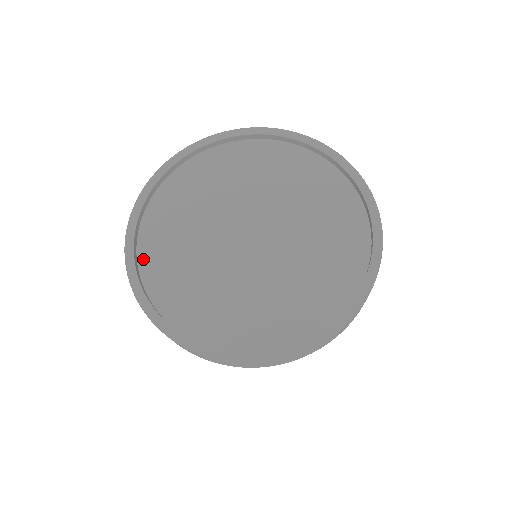
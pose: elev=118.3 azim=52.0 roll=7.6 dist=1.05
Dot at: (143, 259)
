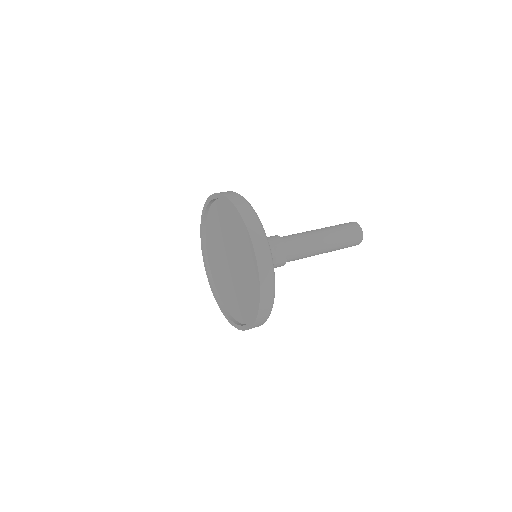
Dot at: (208, 219)
